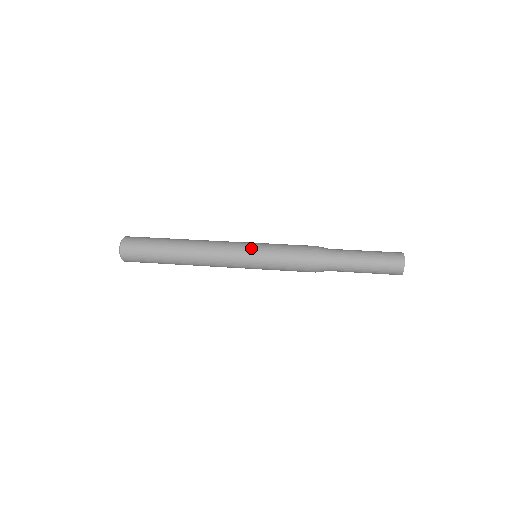
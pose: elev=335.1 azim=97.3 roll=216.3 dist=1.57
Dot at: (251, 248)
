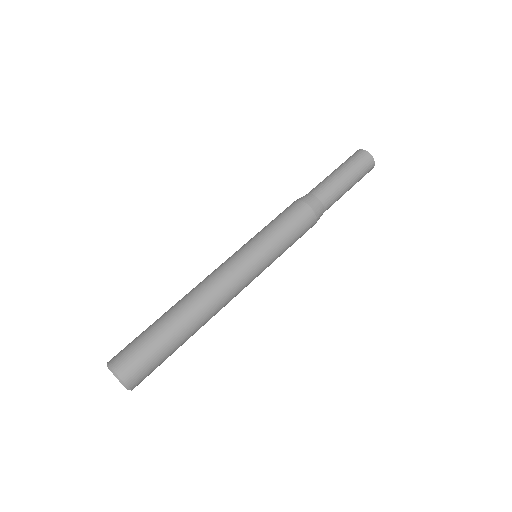
Dot at: (261, 261)
